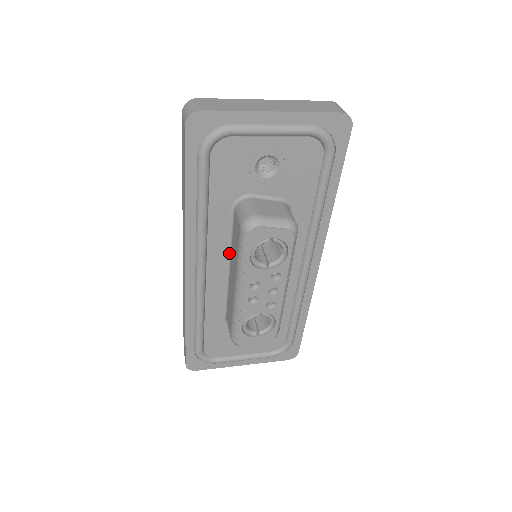
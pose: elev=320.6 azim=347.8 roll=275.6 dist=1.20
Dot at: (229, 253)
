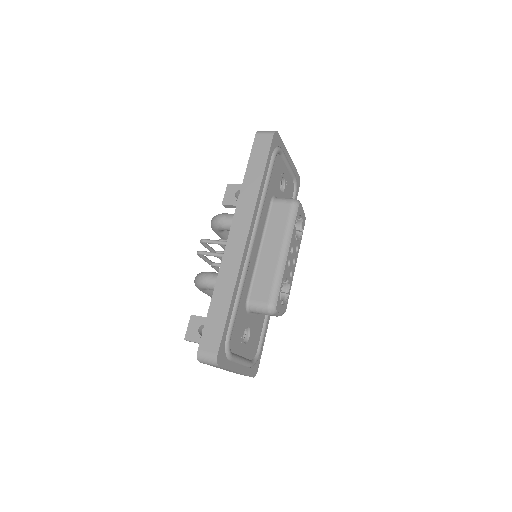
Dot at: (262, 235)
